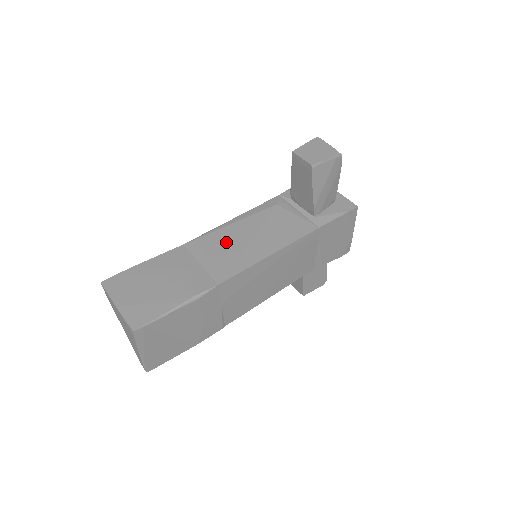
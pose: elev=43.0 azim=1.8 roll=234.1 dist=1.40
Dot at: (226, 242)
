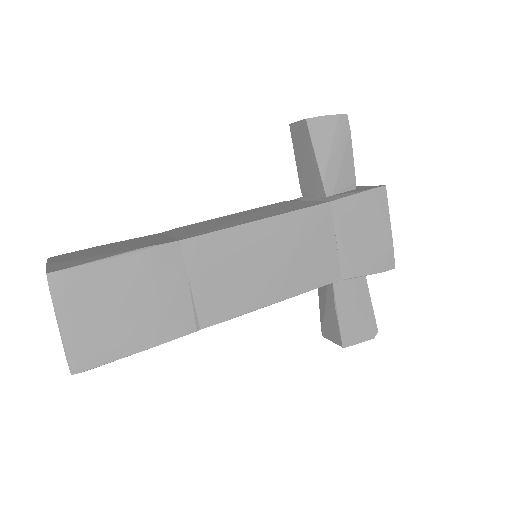
Dot at: (210, 223)
